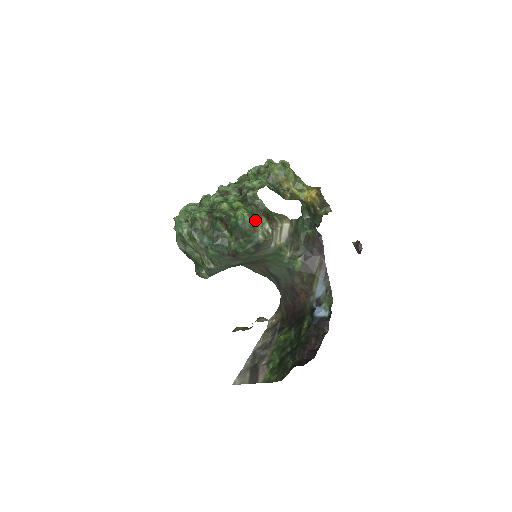
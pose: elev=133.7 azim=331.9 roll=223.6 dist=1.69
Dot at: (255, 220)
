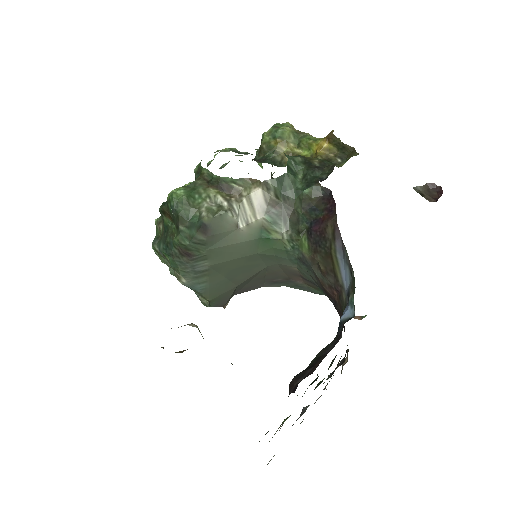
Dot at: (197, 196)
